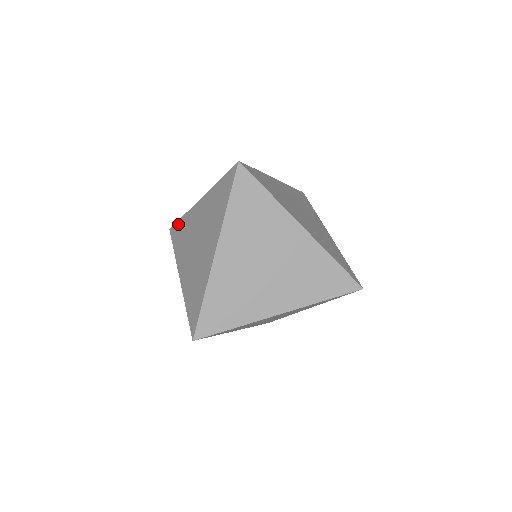
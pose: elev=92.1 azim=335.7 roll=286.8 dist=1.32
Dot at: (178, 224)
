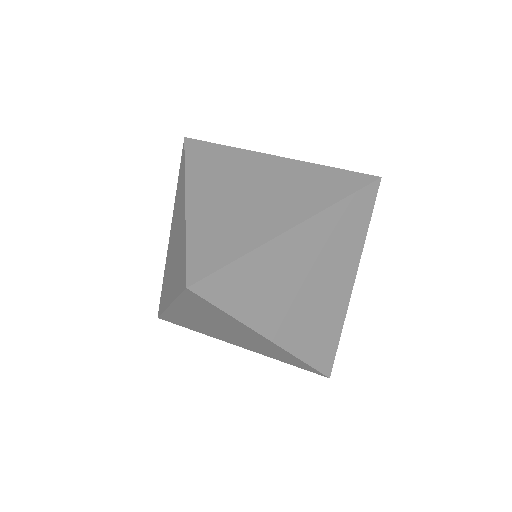
Dot at: (166, 317)
